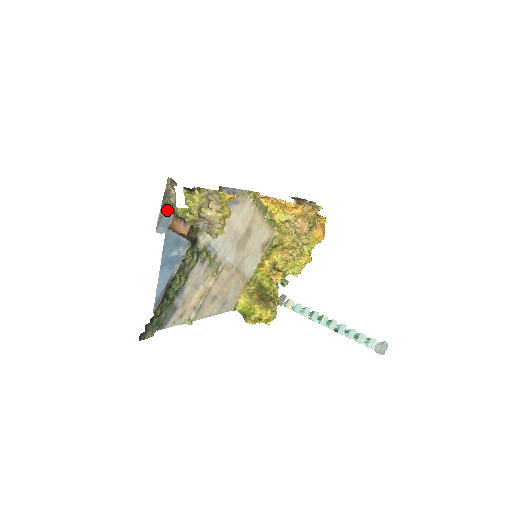
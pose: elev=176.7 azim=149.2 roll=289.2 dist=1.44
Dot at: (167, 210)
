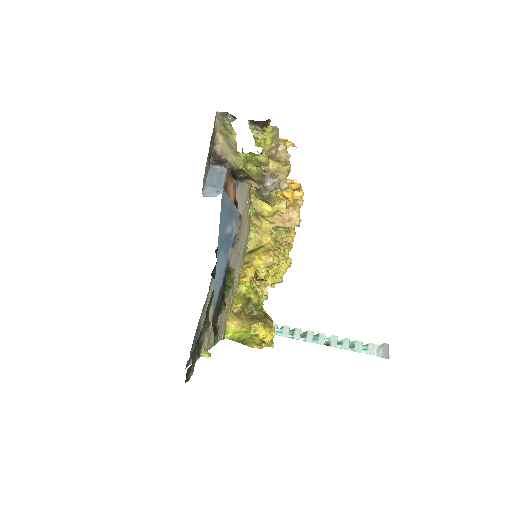
Dot at: (212, 163)
